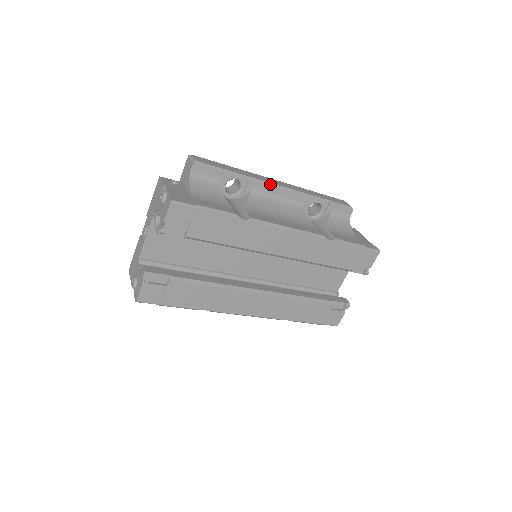
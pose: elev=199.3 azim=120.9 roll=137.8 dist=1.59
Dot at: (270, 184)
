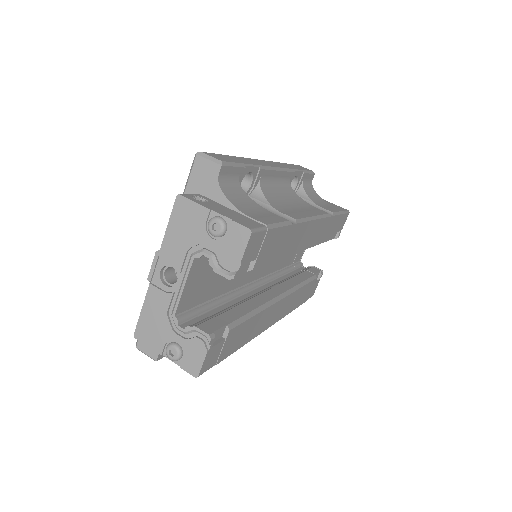
Dot at: (272, 168)
